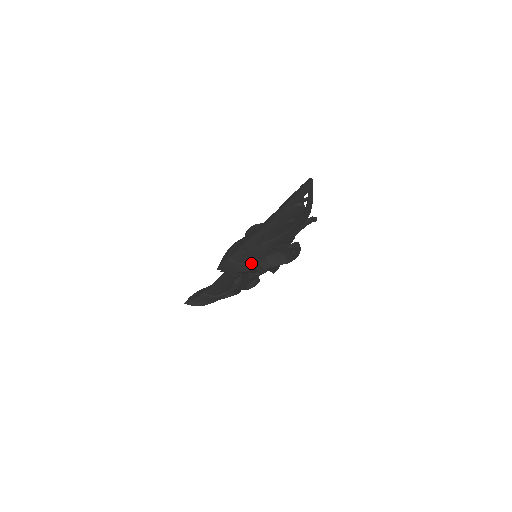
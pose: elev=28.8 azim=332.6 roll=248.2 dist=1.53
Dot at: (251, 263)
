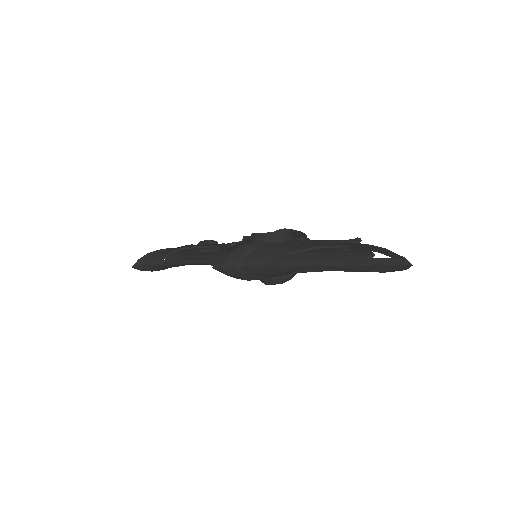
Dot at: (262, 277)
